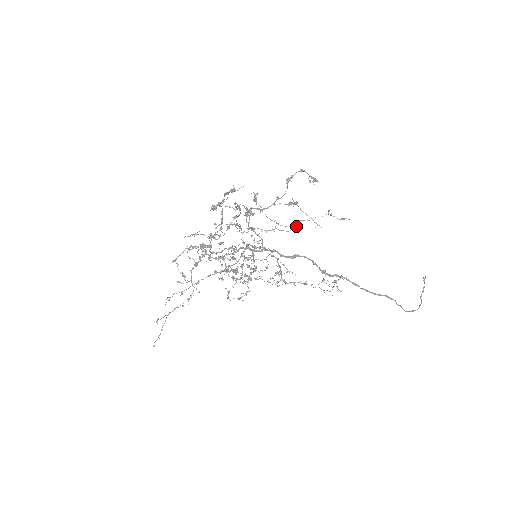
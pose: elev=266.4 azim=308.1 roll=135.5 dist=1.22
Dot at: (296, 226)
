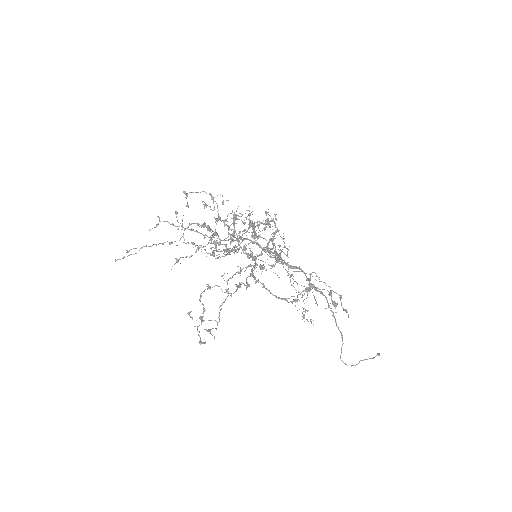
Dot at: occluded
